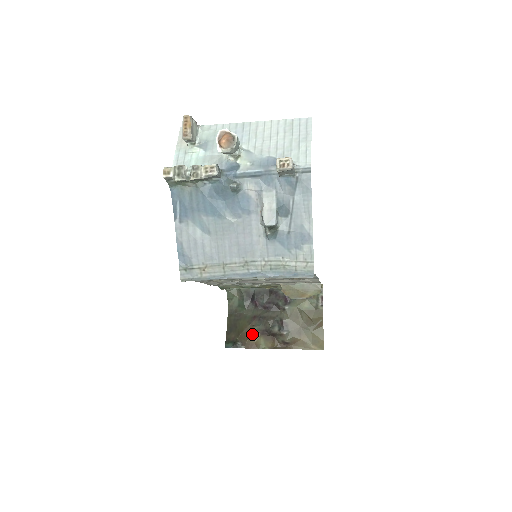
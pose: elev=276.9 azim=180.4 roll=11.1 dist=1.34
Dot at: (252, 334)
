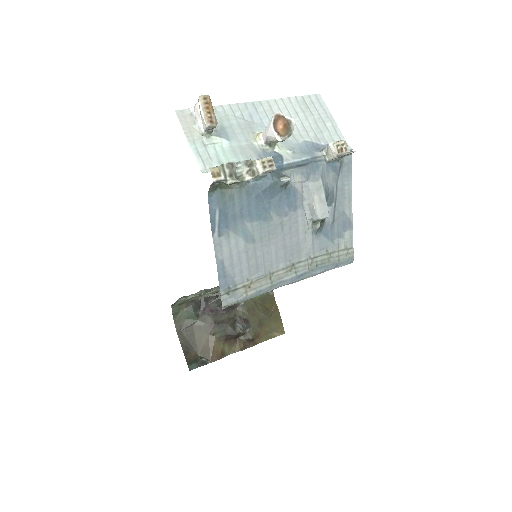
Dot at: (215, 344)
